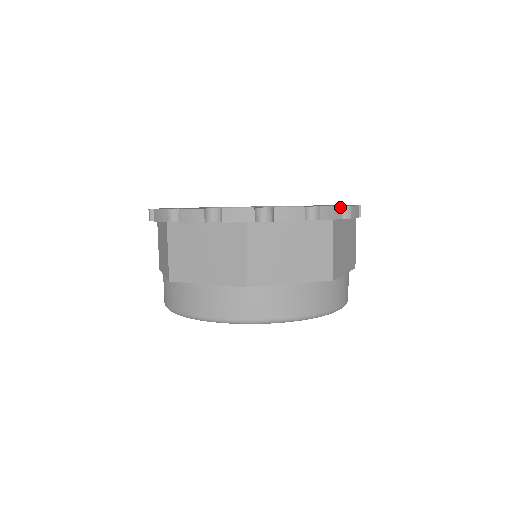
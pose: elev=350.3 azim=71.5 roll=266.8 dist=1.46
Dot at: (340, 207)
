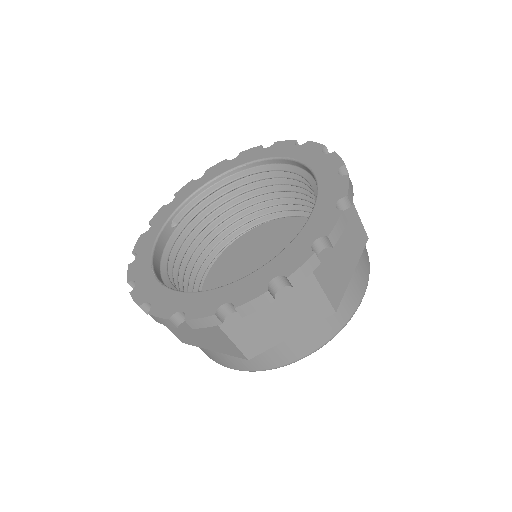
Dot at: (348, 177)
